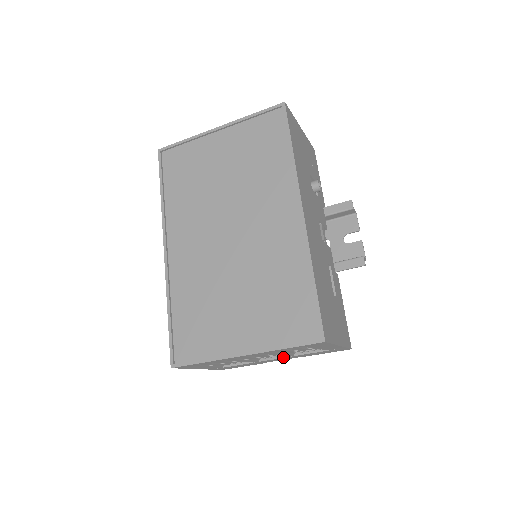
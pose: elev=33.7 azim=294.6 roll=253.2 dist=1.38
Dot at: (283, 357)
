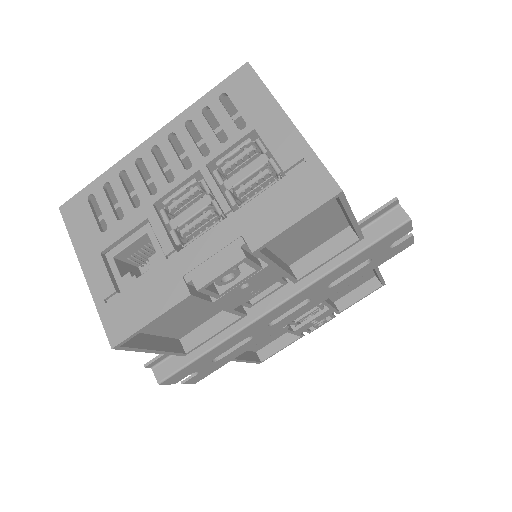
Dot at: (215, 226)
